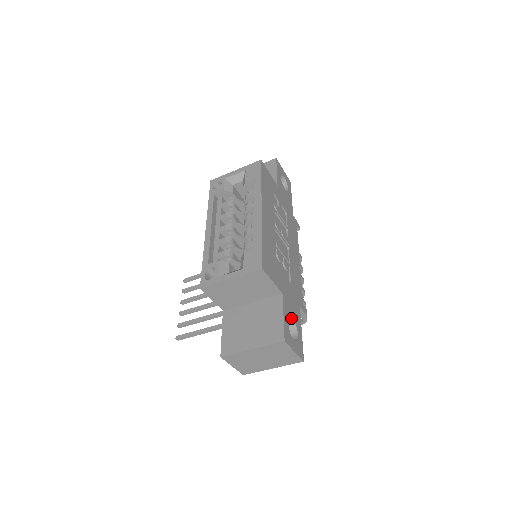
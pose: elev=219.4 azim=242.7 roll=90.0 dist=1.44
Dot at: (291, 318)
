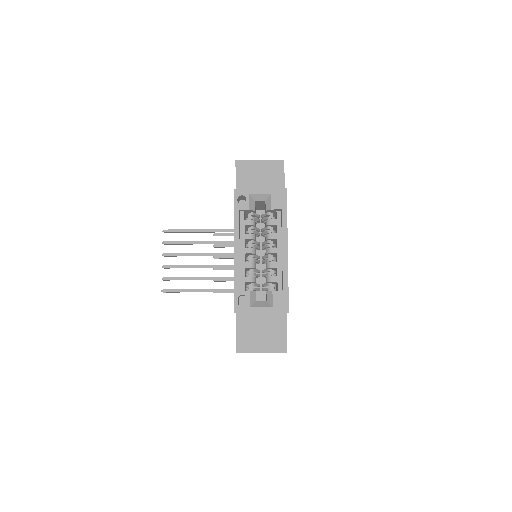
Dot at: occluded
